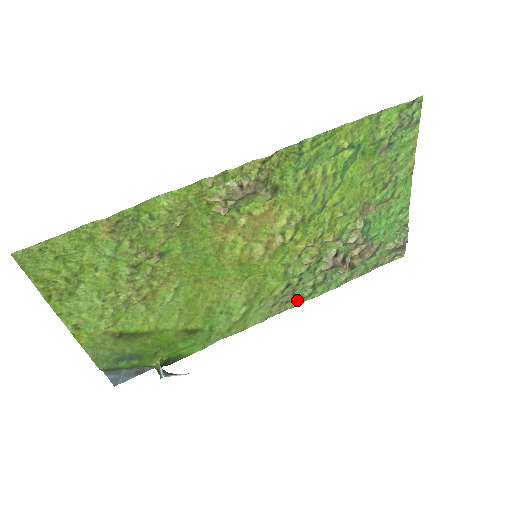
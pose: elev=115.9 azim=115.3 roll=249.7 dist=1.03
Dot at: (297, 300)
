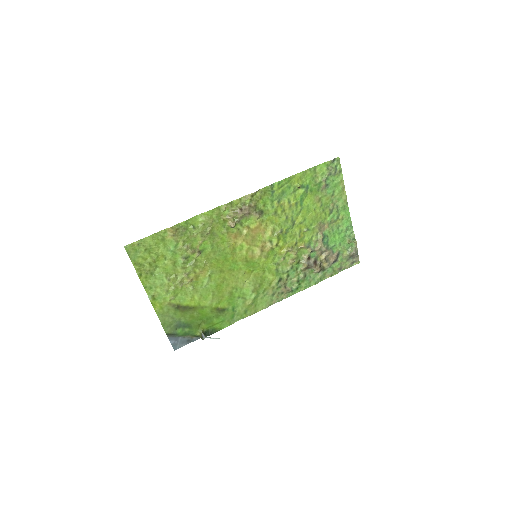
Dot at: (289, 292)
